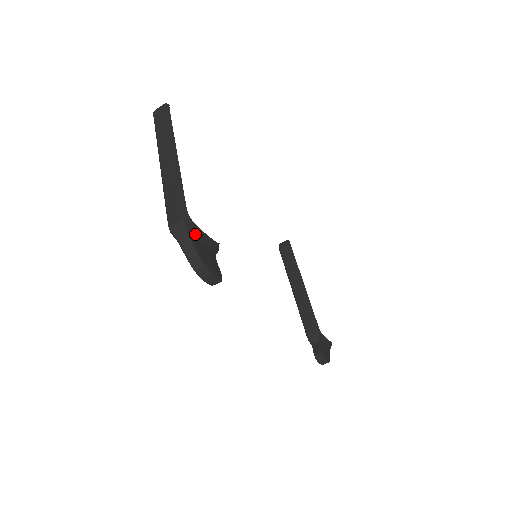
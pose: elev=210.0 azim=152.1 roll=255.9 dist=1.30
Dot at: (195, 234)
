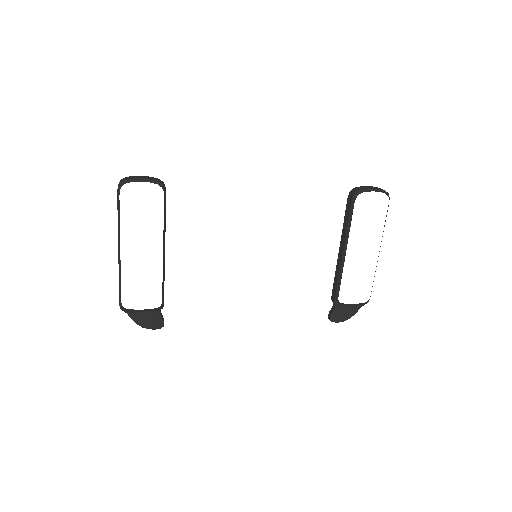
Dot at: (133, 311)
